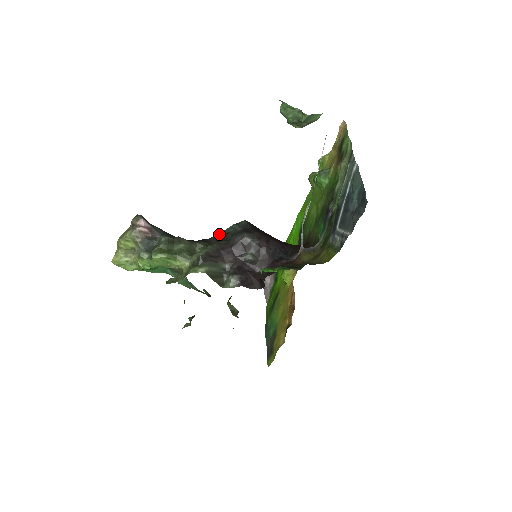
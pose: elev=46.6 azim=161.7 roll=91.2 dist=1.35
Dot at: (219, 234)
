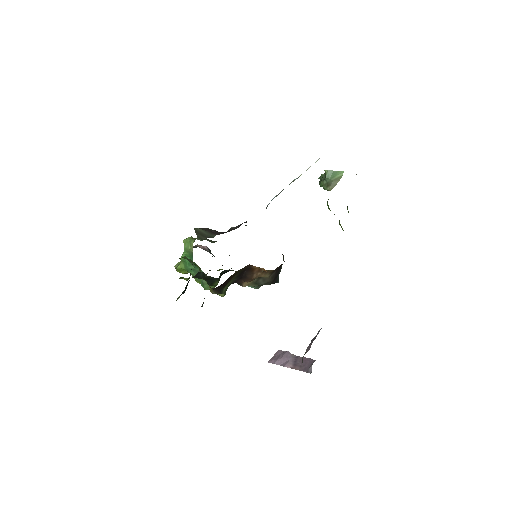
Dot at: occluded
